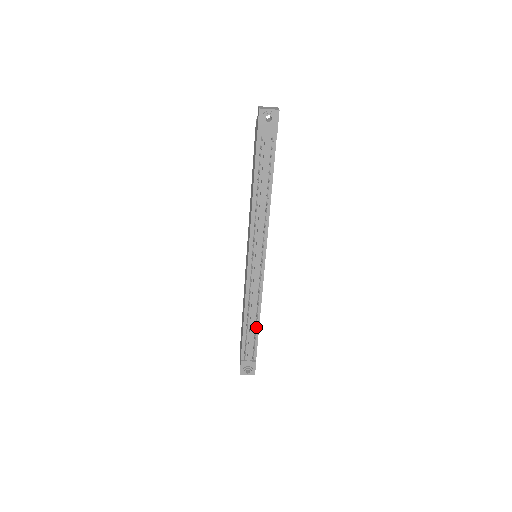
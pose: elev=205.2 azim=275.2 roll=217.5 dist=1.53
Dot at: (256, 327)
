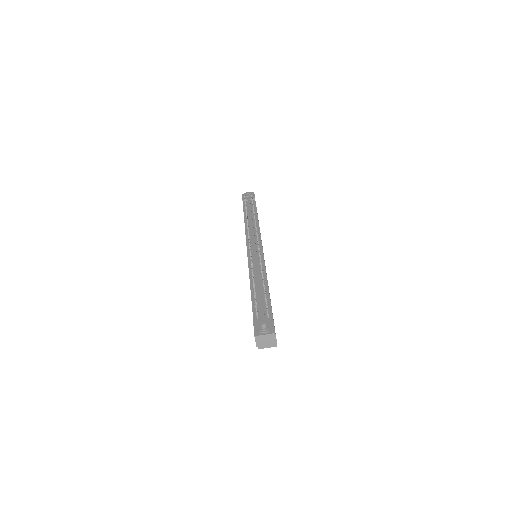
Dot at: (263, 282)
